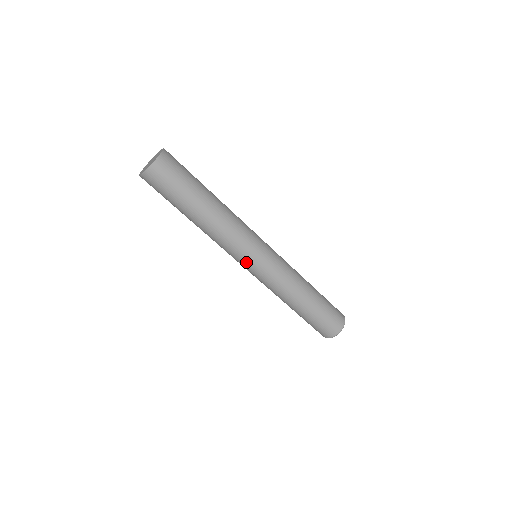
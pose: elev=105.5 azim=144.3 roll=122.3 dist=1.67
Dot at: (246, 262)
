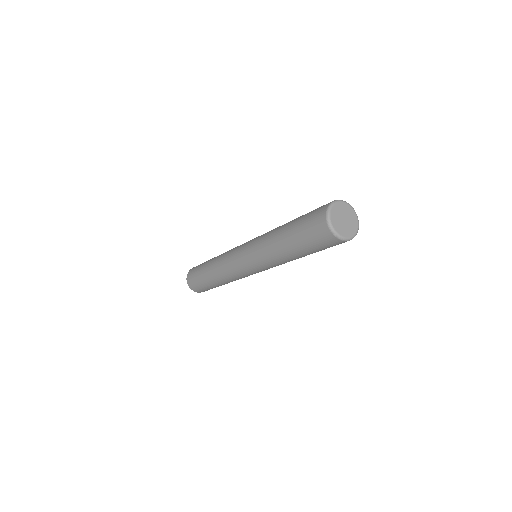
Dot at: (238, 251)
